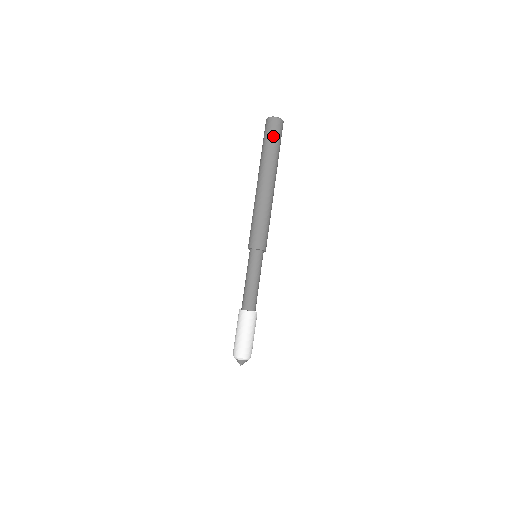
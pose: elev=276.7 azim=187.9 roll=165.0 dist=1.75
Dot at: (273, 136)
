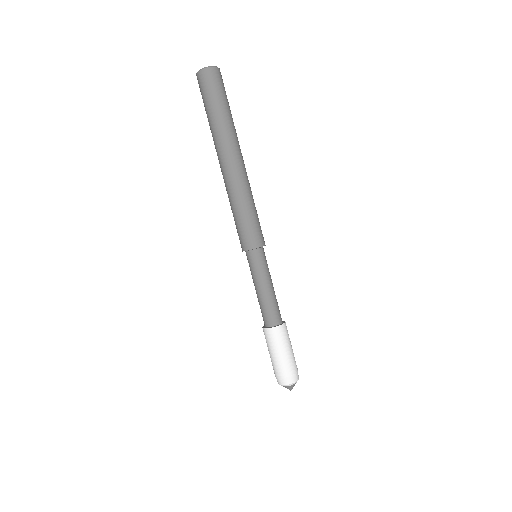
Dot at: (224, 94)
